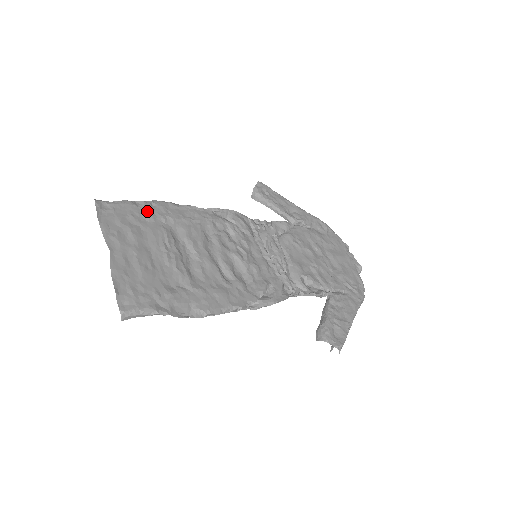
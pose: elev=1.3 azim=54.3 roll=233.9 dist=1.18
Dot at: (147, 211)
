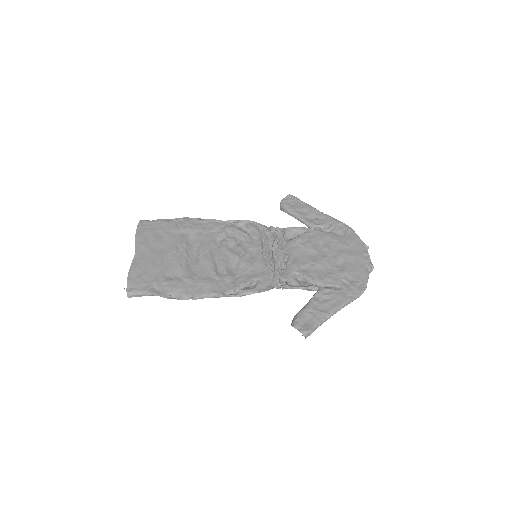
Dot at: (174, 225)
